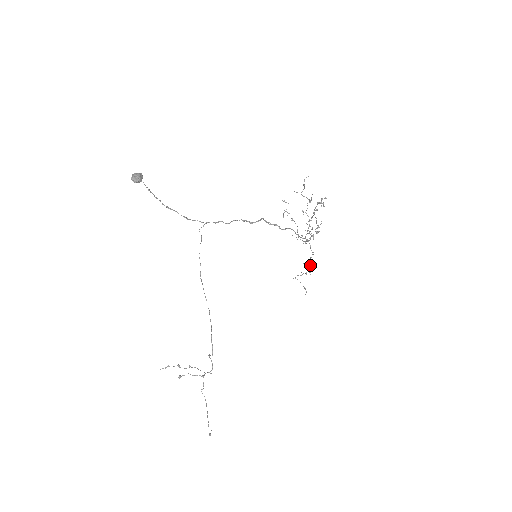
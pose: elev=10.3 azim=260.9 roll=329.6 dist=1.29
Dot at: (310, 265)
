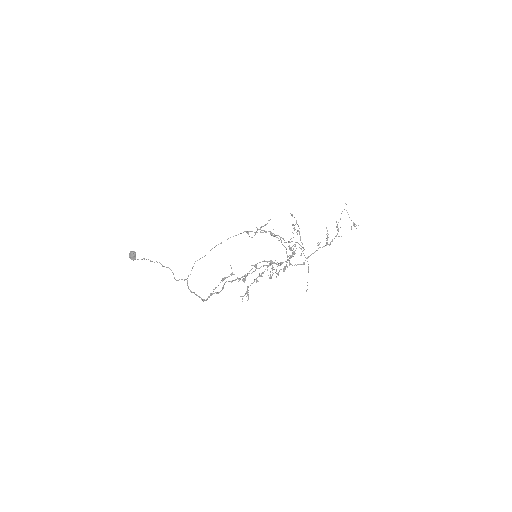
Dot at: occluded
